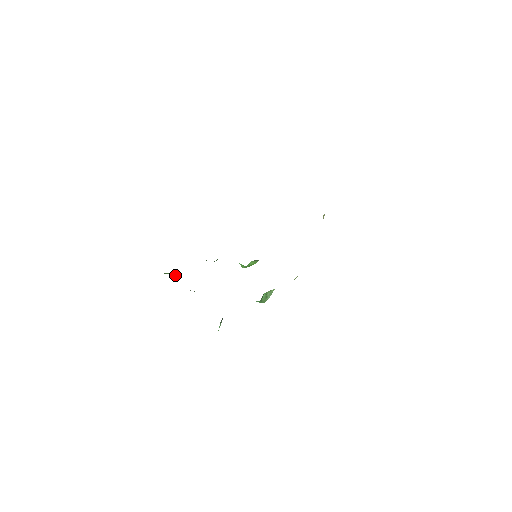
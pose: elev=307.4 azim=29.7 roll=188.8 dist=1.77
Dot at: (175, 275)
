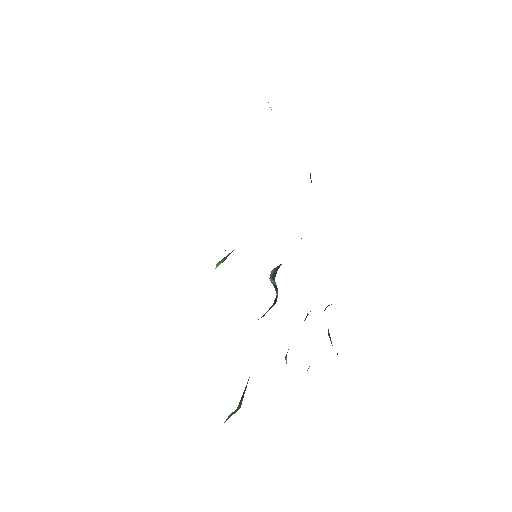
Dot at: occluded
